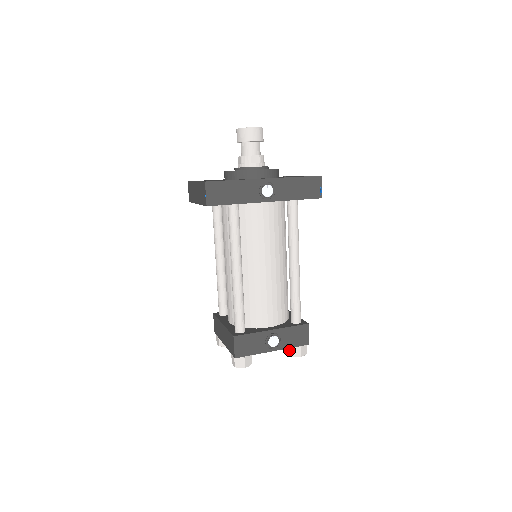
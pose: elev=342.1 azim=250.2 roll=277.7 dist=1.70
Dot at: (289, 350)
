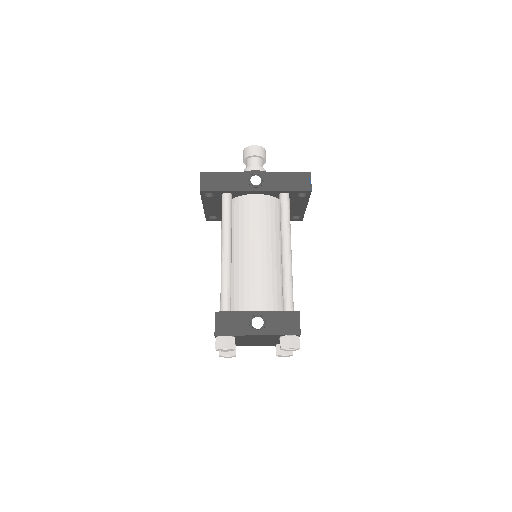
Dot at: (280, 343)
